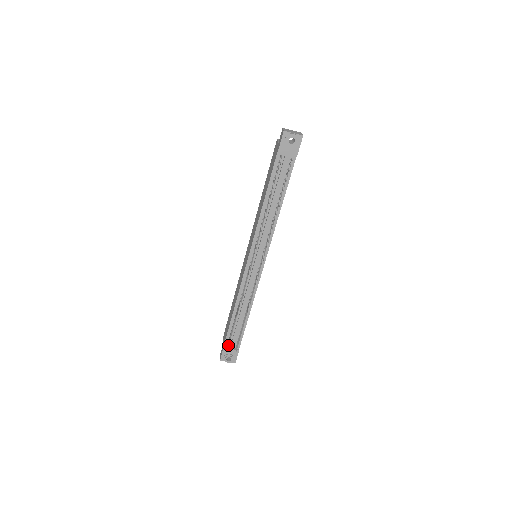
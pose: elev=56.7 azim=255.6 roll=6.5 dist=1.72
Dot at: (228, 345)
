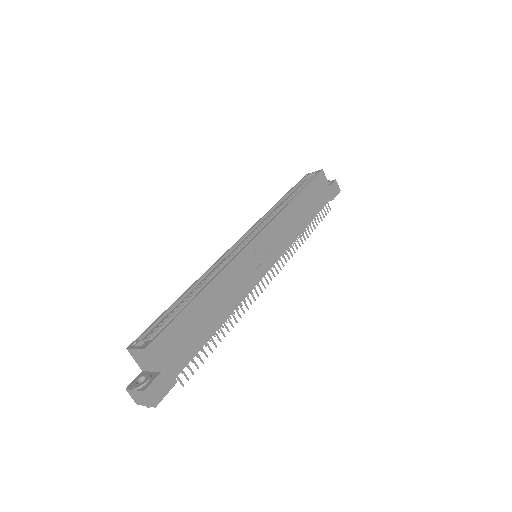
Dot at: occluded
